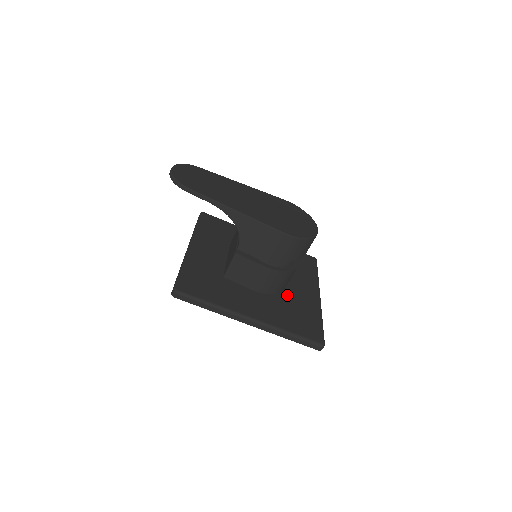
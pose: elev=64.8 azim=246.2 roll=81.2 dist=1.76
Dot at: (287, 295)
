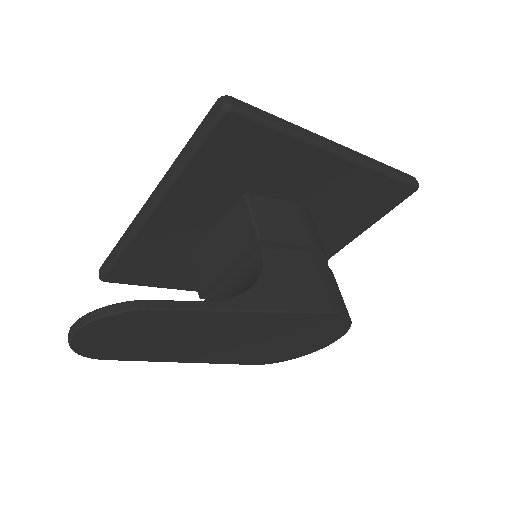
Dot at: occluded
